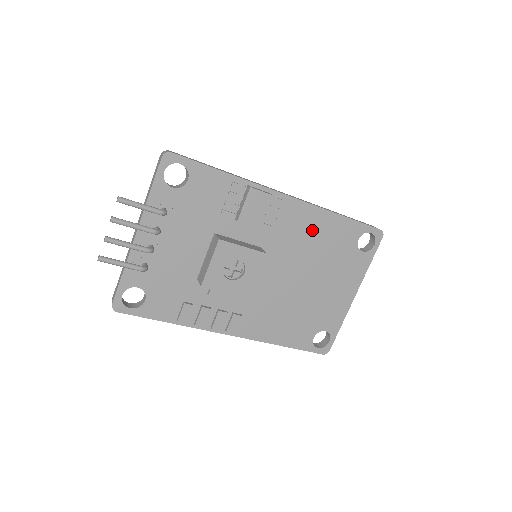
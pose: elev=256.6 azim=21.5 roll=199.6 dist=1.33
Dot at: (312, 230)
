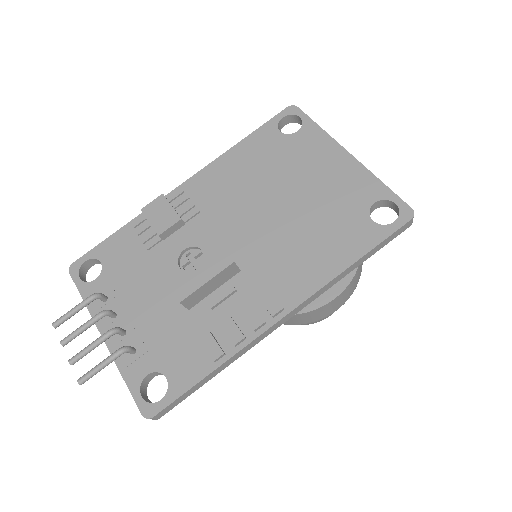
Dot at: (233, 174)
